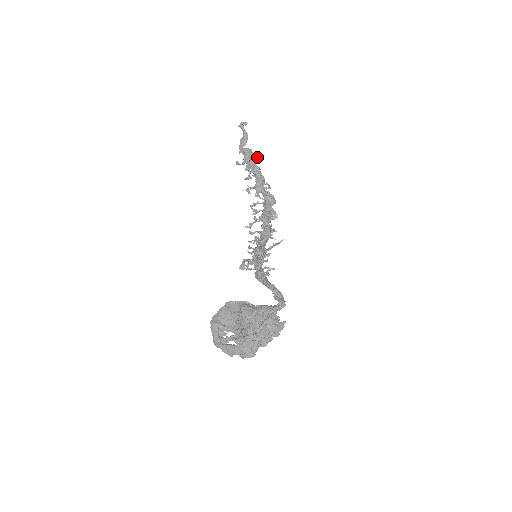
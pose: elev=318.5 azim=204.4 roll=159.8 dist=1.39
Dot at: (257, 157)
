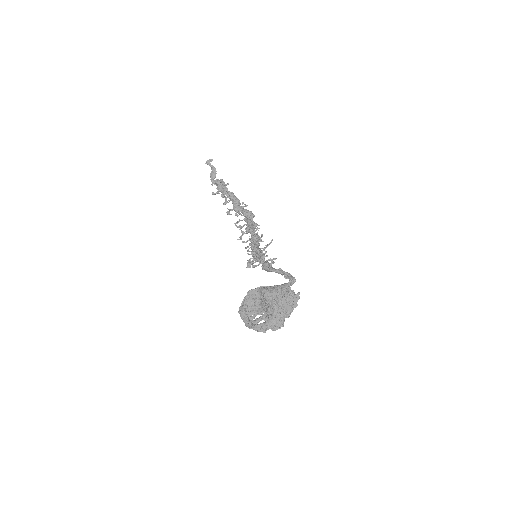
Dot at: occluded
